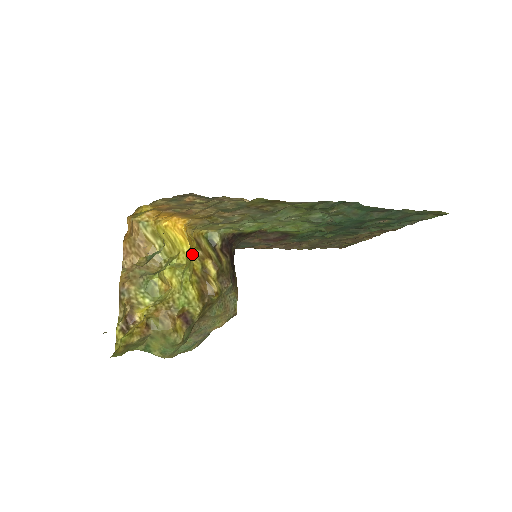
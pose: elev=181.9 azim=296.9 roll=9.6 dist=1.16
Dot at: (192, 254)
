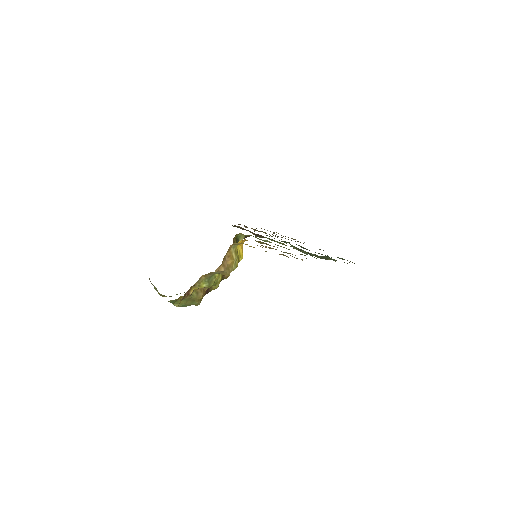
Dot at: occluded
